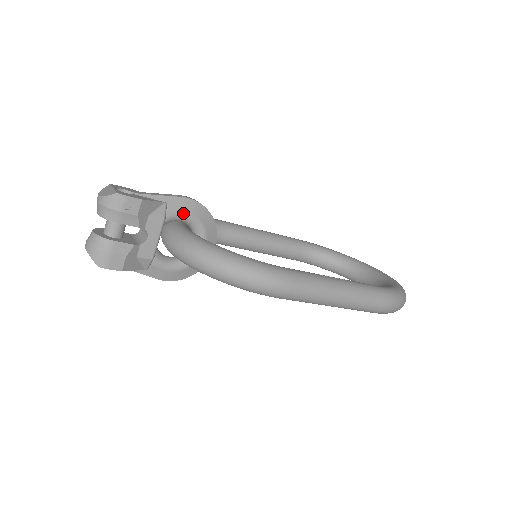
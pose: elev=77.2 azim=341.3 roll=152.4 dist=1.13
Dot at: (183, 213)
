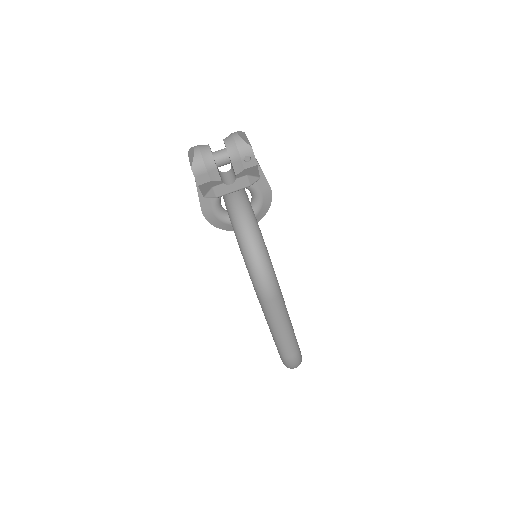
Dot at: (260, 193)
